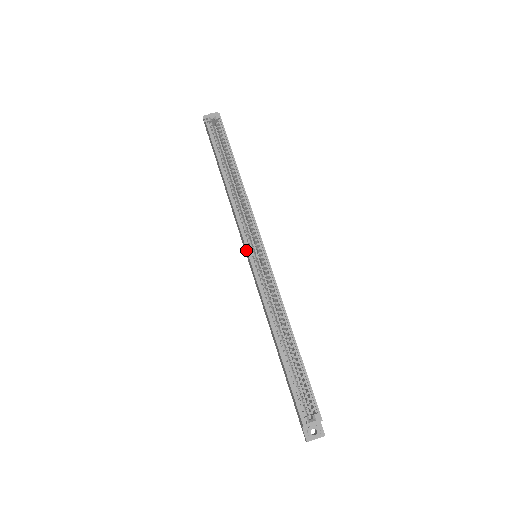
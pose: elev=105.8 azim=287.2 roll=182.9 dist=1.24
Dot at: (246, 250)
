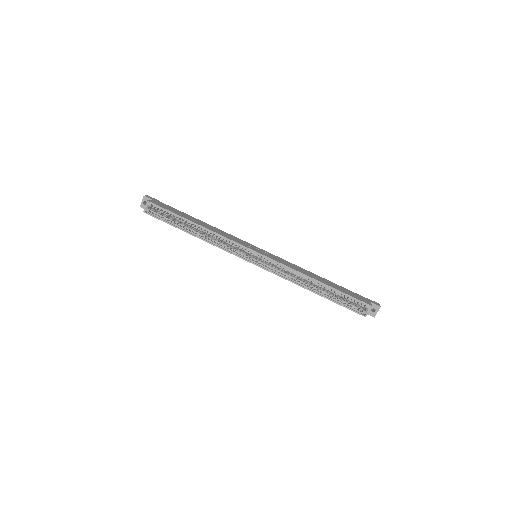
Dot at: occluded
